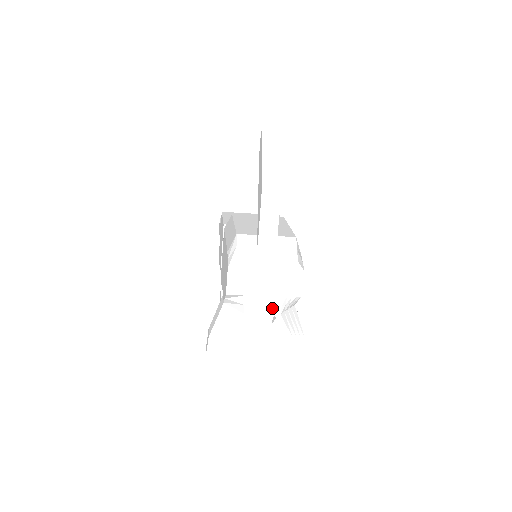
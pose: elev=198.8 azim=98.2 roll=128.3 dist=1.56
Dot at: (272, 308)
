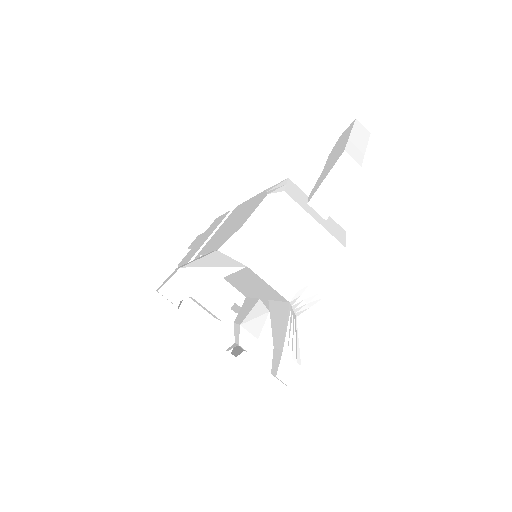
Dot at: (285, 286)
